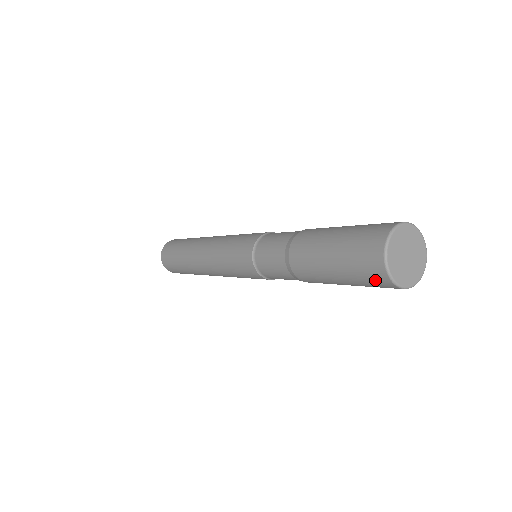
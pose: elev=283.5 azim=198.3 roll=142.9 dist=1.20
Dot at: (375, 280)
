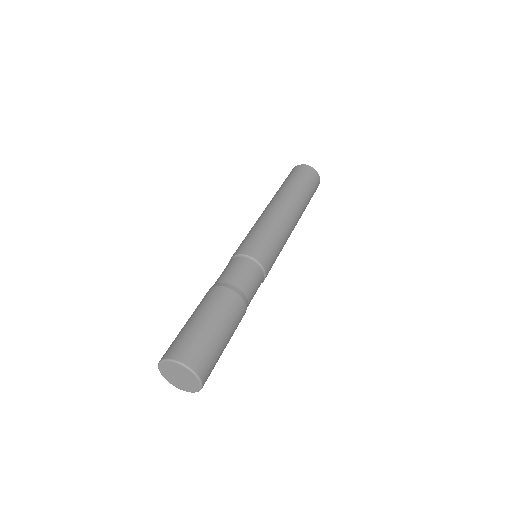
Dot at: occluded
